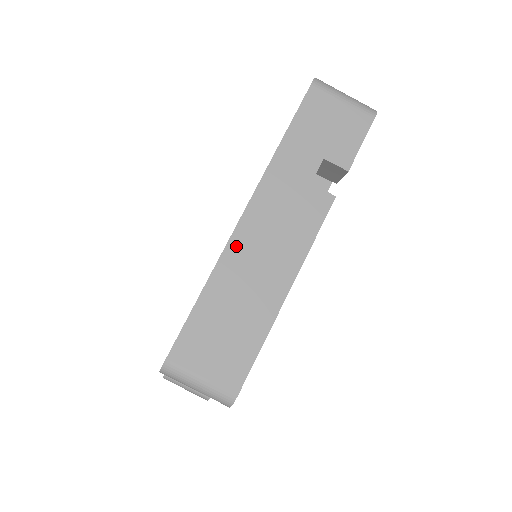
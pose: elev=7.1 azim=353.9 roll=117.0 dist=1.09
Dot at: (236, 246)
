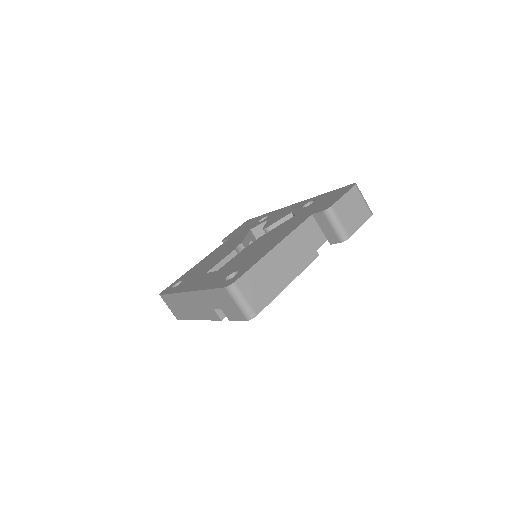
Dot at: (184, 296)
